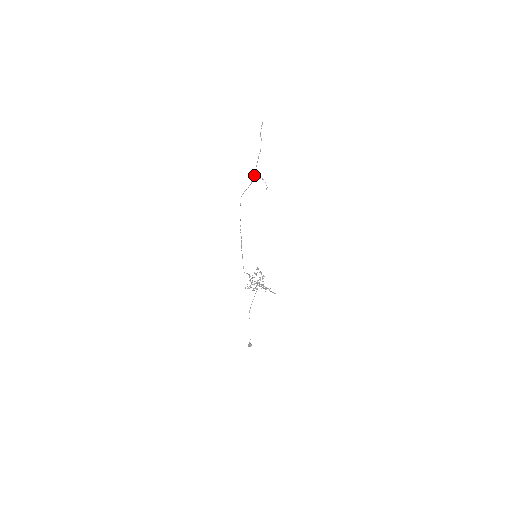
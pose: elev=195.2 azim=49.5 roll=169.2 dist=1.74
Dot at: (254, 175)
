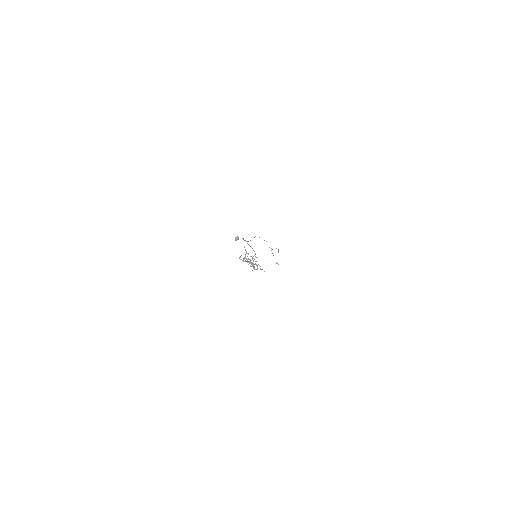
Dot at: occluded
